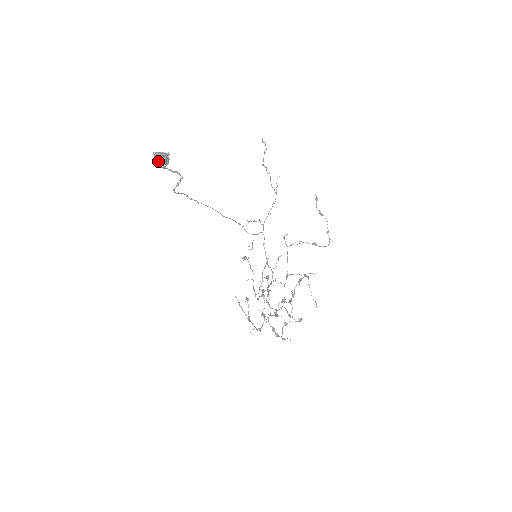
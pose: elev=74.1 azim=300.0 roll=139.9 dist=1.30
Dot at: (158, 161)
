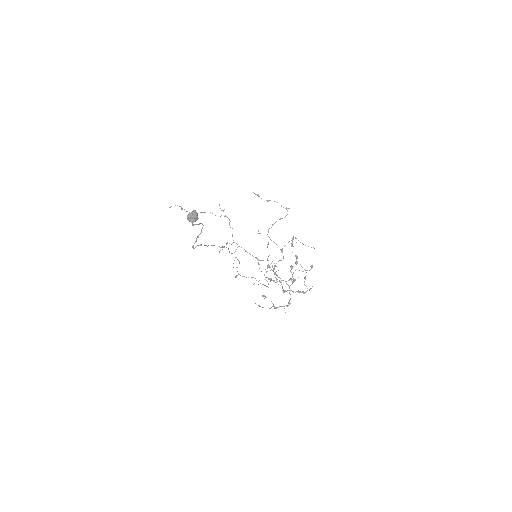
Dot at: (195, 218)
